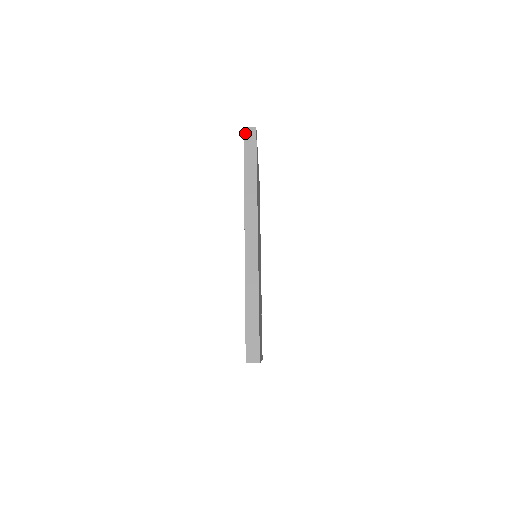
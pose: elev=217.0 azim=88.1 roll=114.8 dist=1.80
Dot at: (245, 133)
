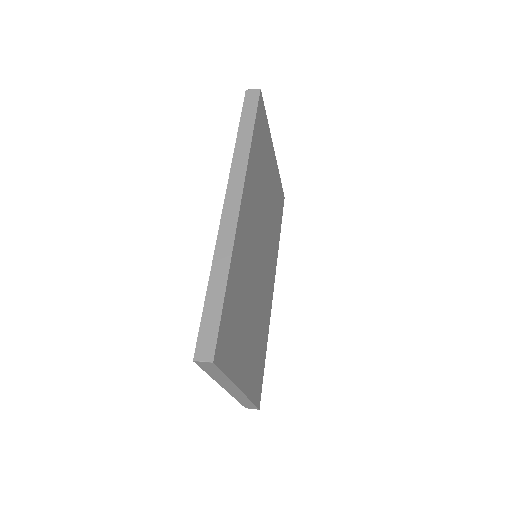
Dot at: (246, 95)
